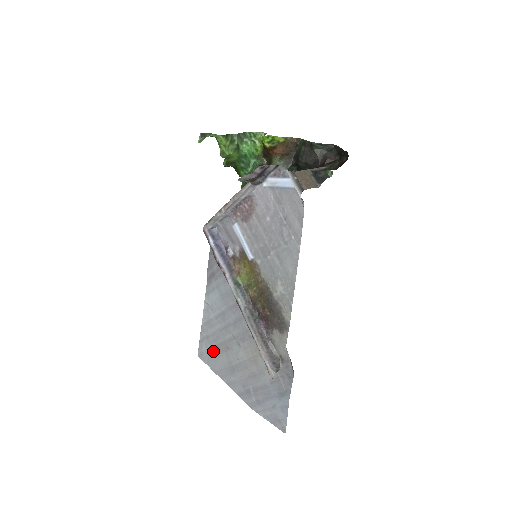
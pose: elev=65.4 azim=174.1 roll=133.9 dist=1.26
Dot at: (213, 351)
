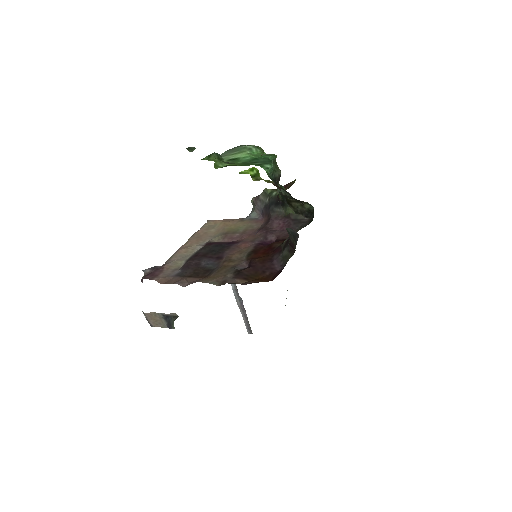
Dot at: occluded
